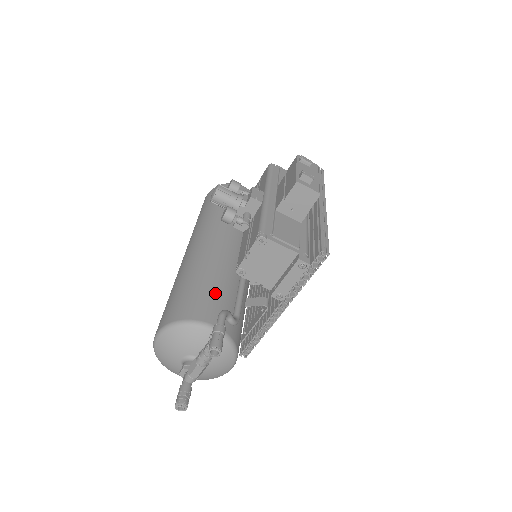
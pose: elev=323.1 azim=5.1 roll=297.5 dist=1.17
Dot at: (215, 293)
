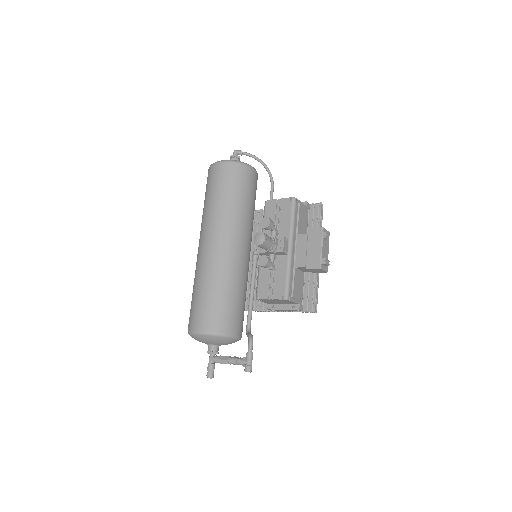
Dot at: (238, 307)
